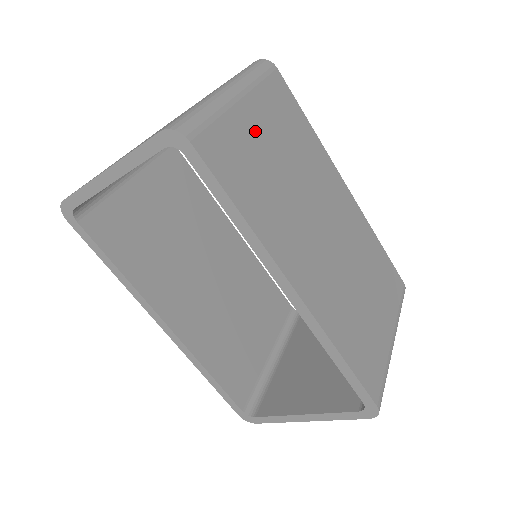
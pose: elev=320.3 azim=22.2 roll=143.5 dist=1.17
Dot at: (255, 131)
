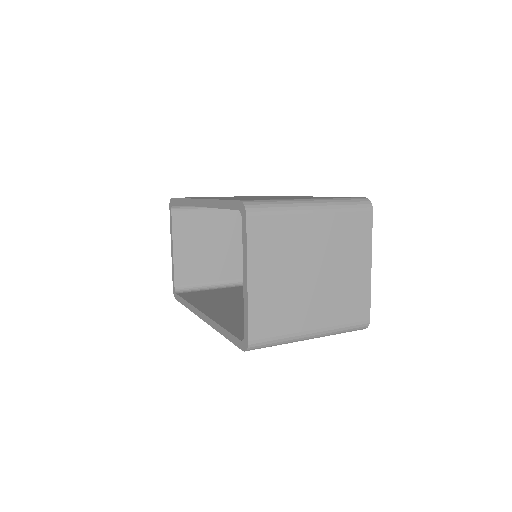
Dot at: occluded
